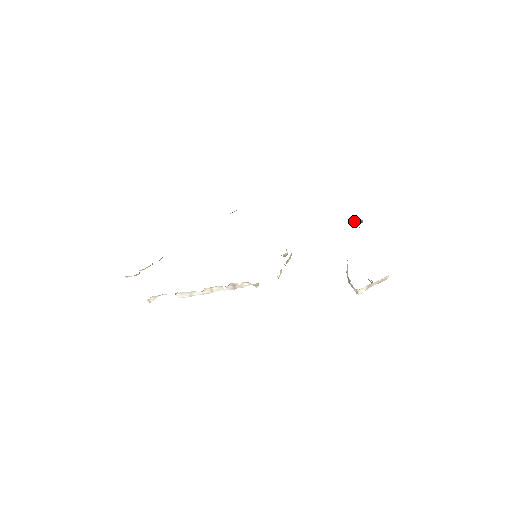
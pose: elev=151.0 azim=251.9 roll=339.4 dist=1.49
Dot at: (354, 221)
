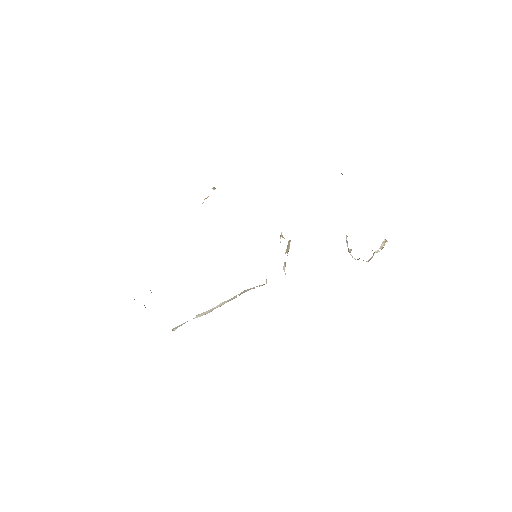
Dot at: (342, 174)
